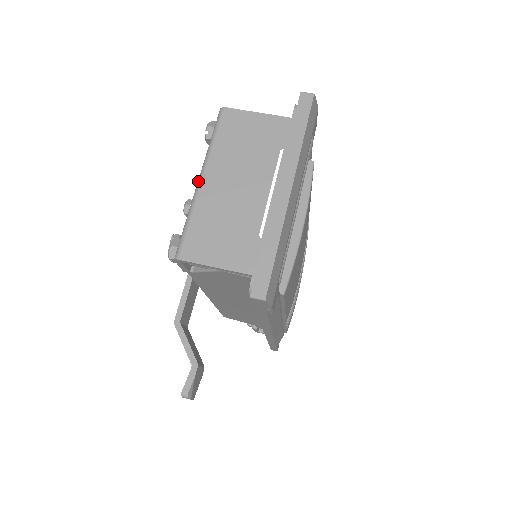
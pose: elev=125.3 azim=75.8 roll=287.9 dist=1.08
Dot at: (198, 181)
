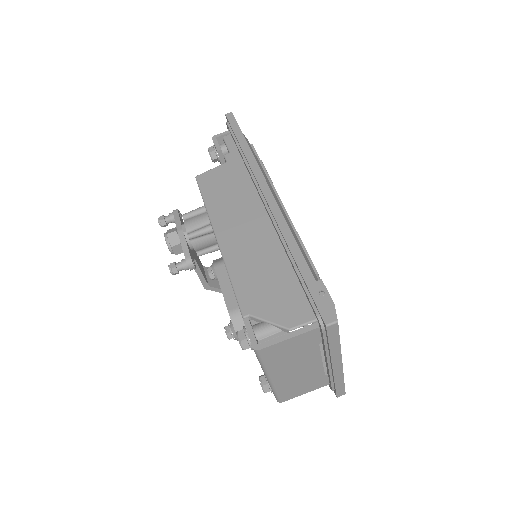
Dot at: (268, 380)
